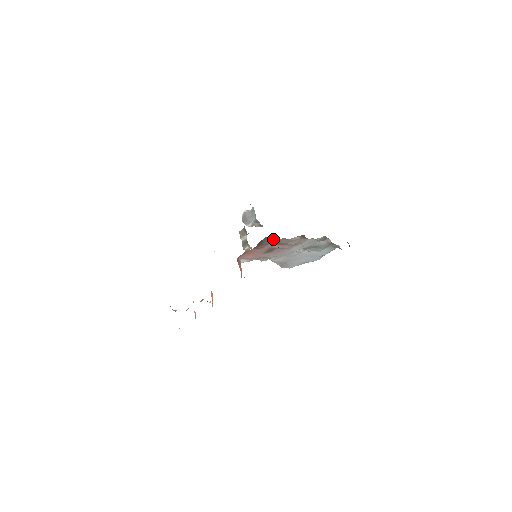
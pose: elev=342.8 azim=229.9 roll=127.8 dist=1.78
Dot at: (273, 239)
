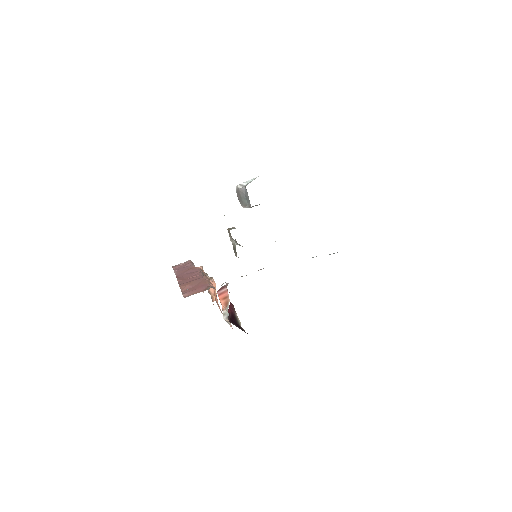
Dot at: occluded
